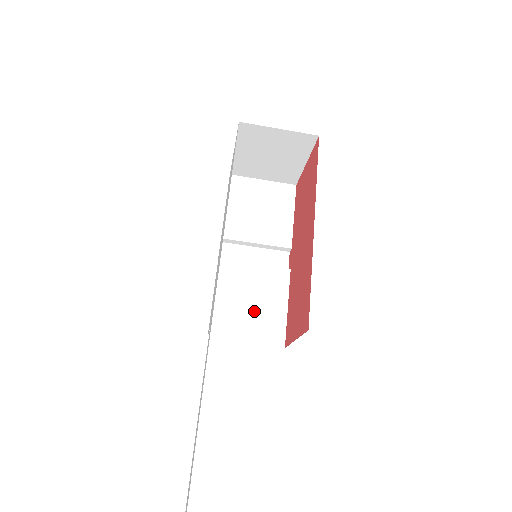
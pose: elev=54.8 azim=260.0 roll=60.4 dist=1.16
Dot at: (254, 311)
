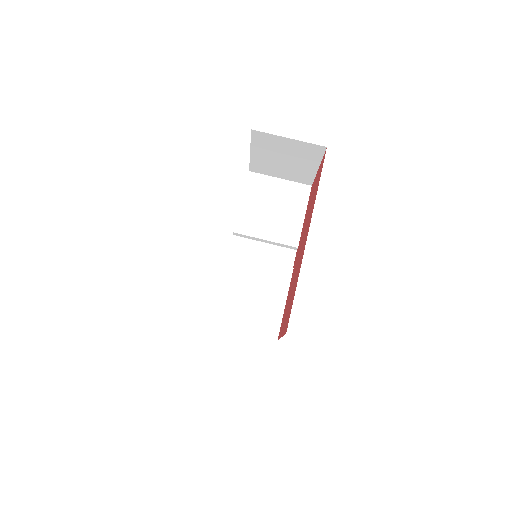
Dot at: (254, 303)
